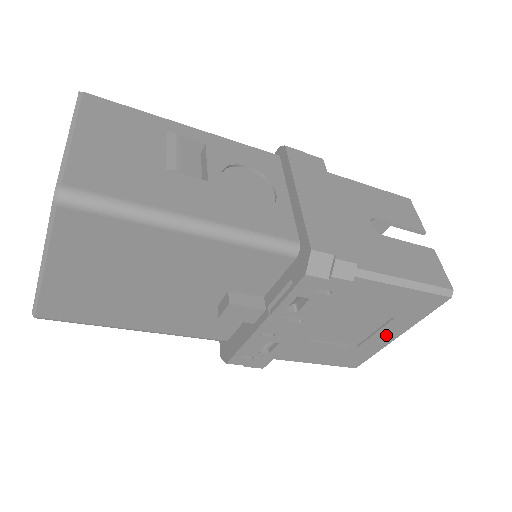
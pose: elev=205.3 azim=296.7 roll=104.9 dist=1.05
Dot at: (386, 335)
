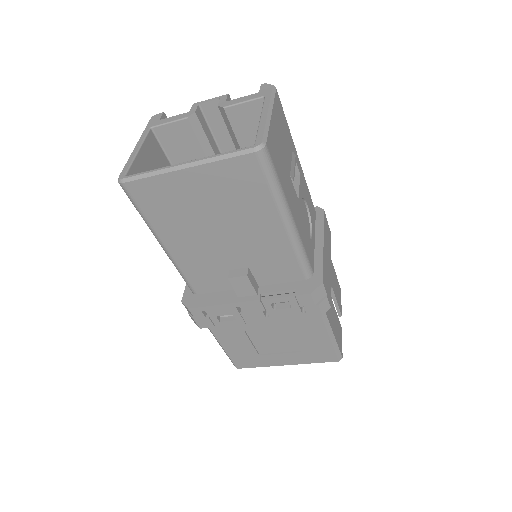
Dot at: (282, 359)
